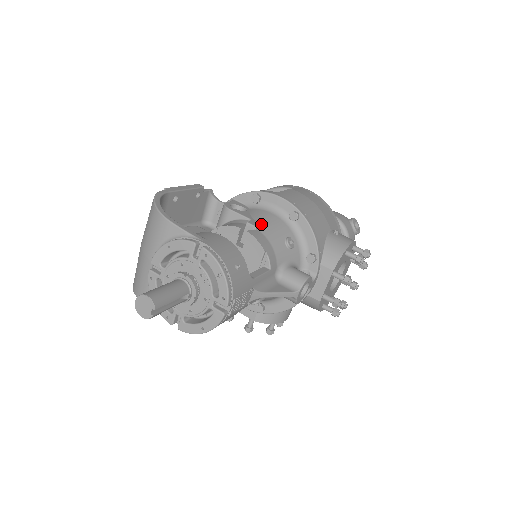
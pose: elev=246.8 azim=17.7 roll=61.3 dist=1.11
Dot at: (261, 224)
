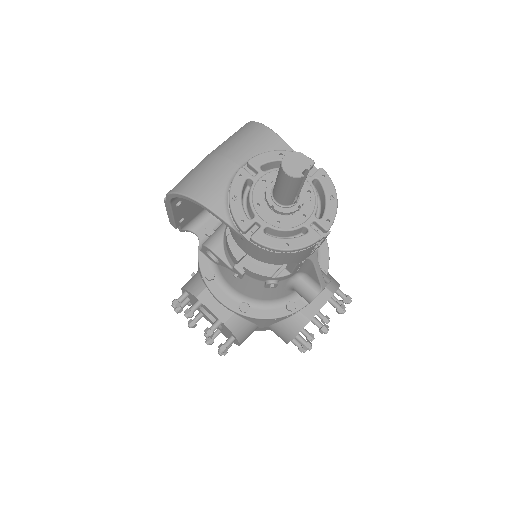
Dot at: occluded
